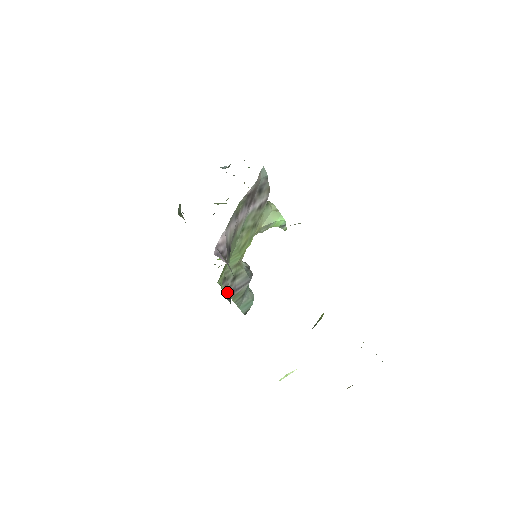
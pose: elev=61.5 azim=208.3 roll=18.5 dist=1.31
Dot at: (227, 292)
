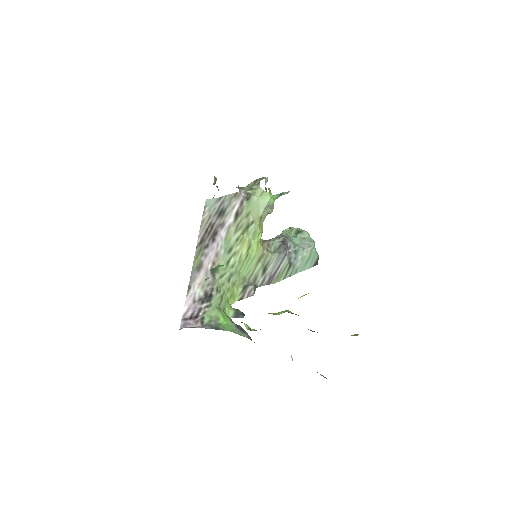
Dot at: (237, 311)
